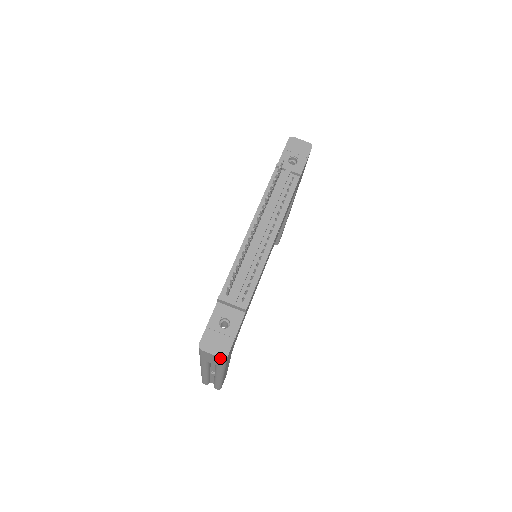
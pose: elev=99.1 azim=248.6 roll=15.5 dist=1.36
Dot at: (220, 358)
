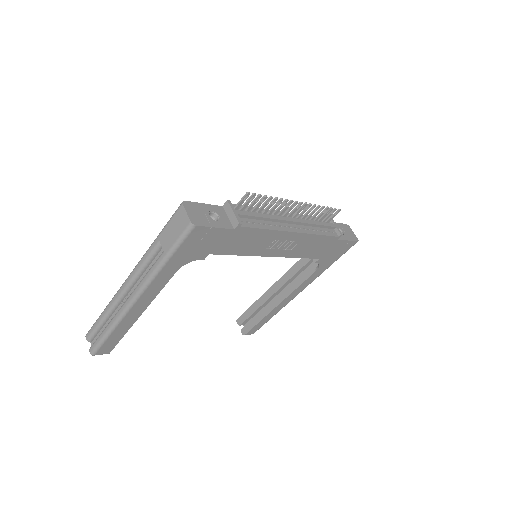
Dot at: (188, 222)
